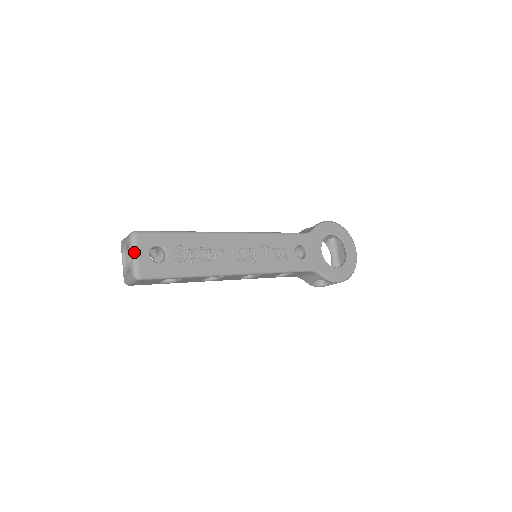
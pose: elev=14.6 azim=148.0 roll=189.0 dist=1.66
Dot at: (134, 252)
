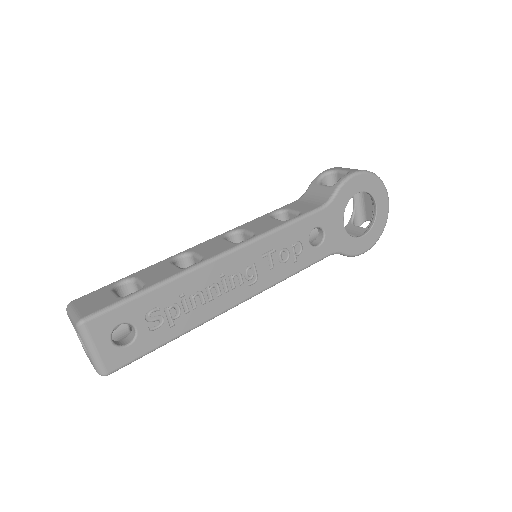
Dot at: (90, 347)
